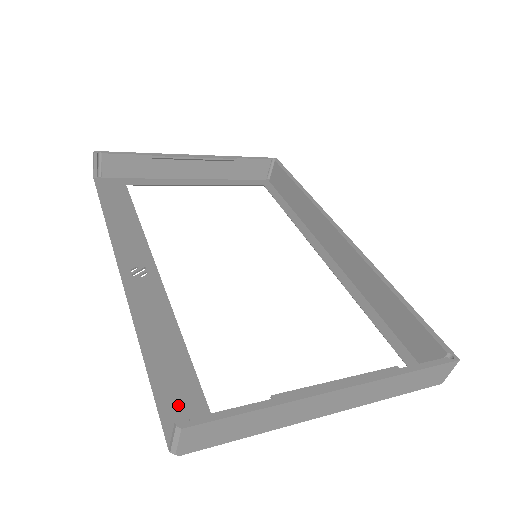
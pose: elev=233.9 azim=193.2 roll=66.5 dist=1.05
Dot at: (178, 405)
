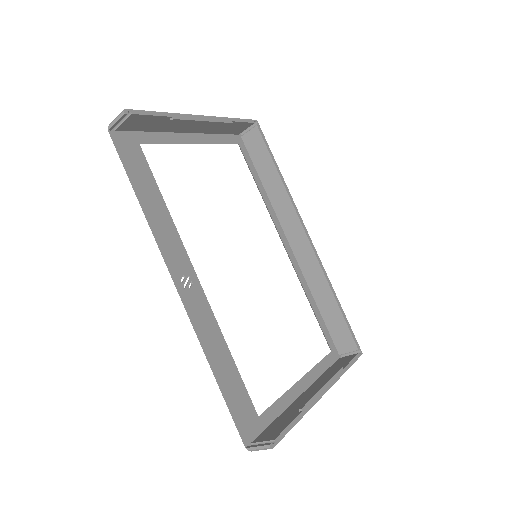
Dot at: (242, 413)
